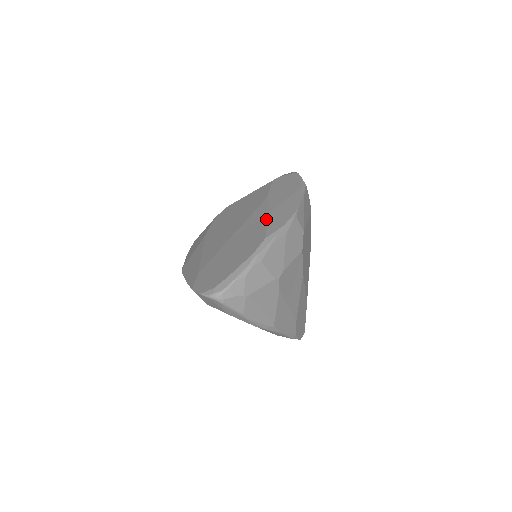
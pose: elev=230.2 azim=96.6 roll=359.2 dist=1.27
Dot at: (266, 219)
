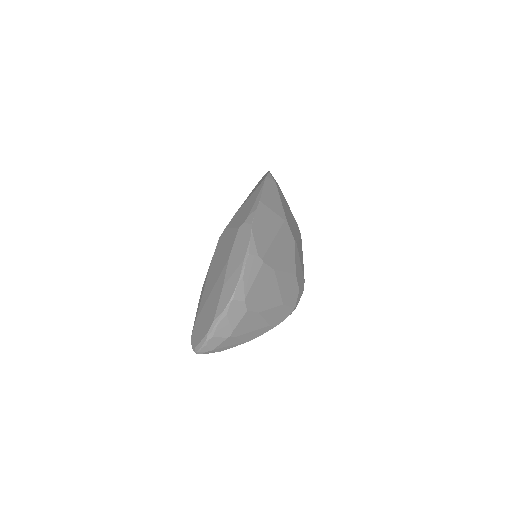
Dot at: (220, 295)
